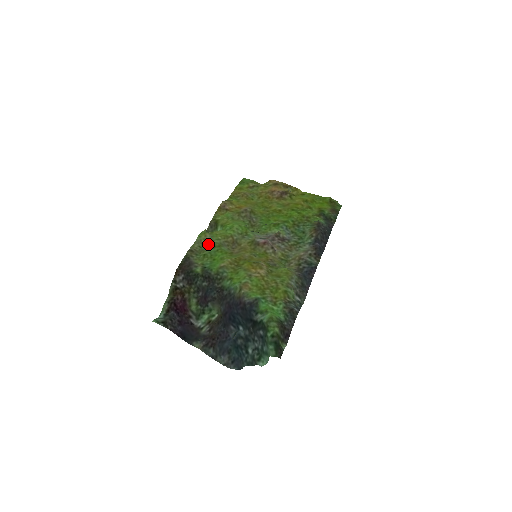
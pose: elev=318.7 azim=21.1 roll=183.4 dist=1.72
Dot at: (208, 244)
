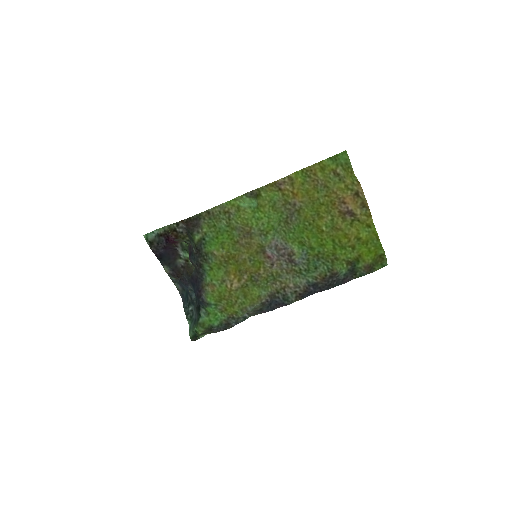
Dot at: (227, 217)
